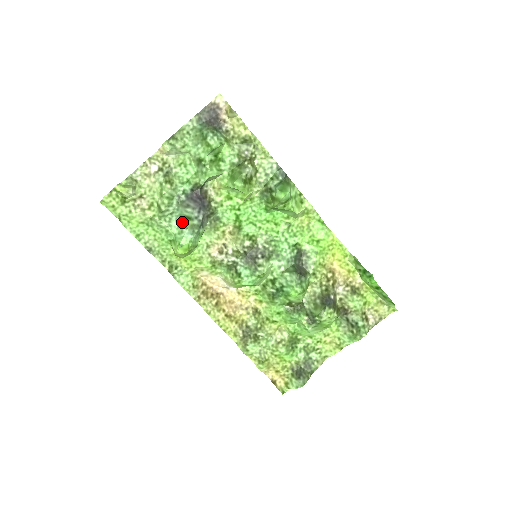
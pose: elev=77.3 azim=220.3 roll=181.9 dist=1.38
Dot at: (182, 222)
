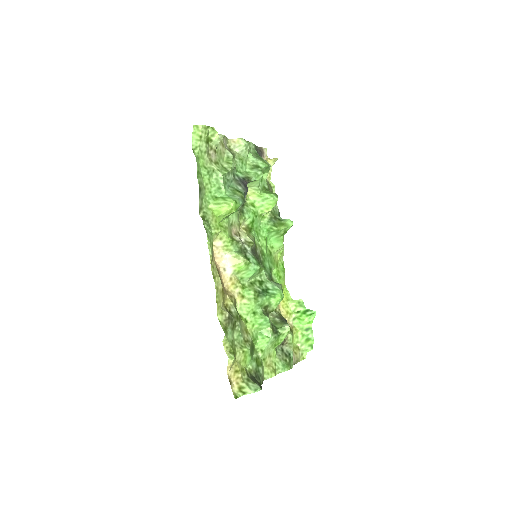
Dot at: (234, 191)
